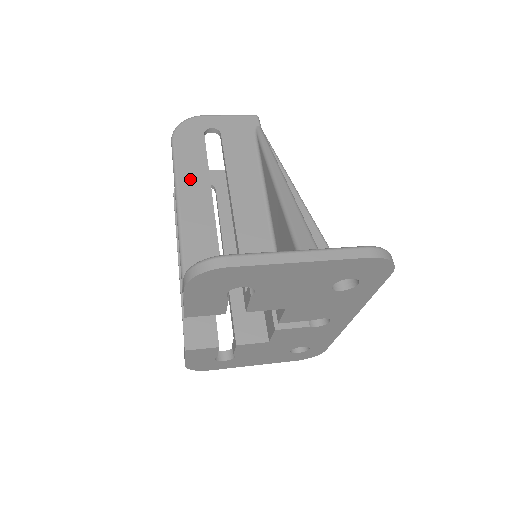
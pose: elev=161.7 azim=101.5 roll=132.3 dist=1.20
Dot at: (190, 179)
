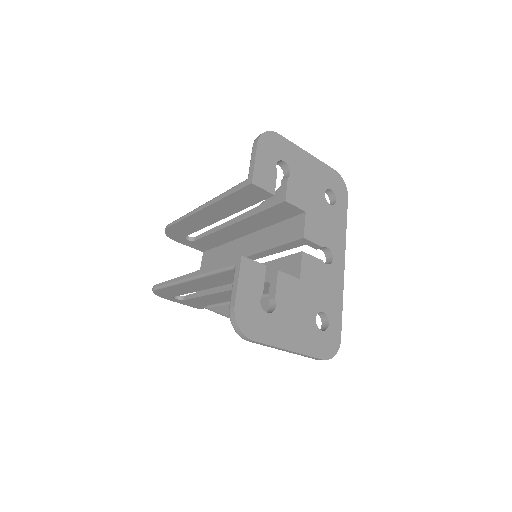
Dot at: occluded
